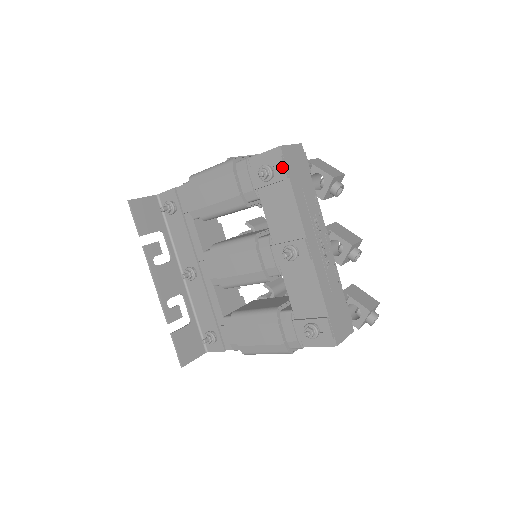
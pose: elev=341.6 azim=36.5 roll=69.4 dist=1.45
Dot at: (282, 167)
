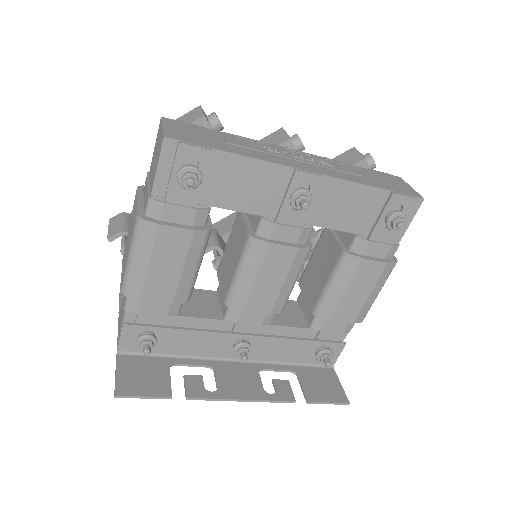
Dot at: (194, 150)
